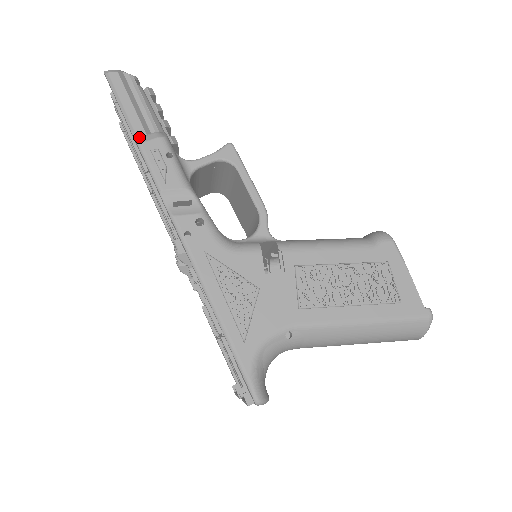
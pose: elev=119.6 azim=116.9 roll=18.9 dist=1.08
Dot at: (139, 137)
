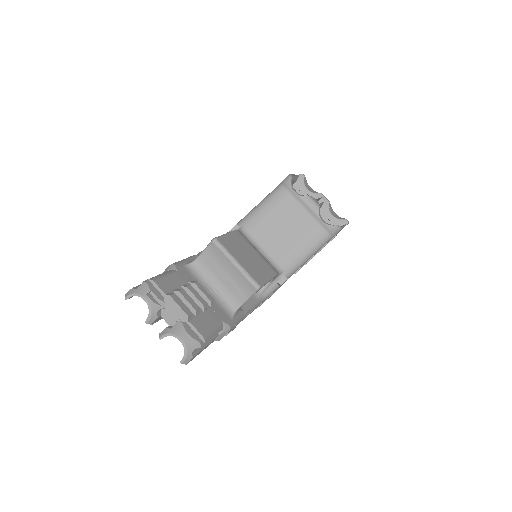
Dot at: (215, 339)
